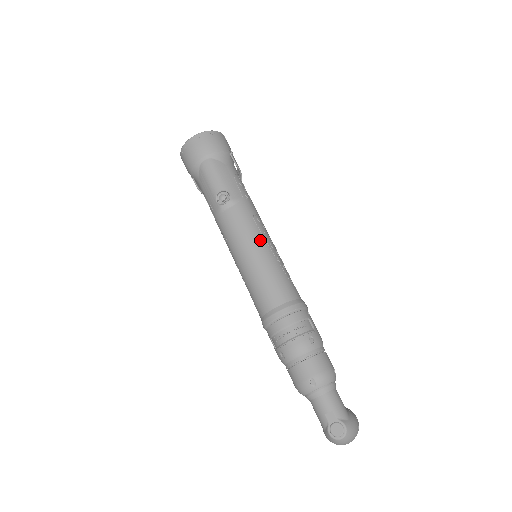
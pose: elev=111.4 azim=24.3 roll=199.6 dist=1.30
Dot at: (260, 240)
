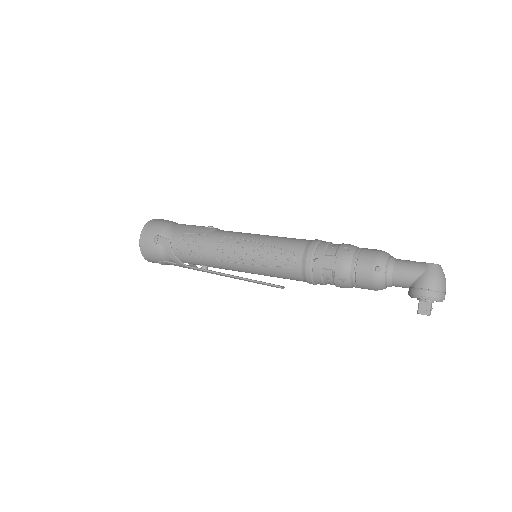
Dot at: occluded
